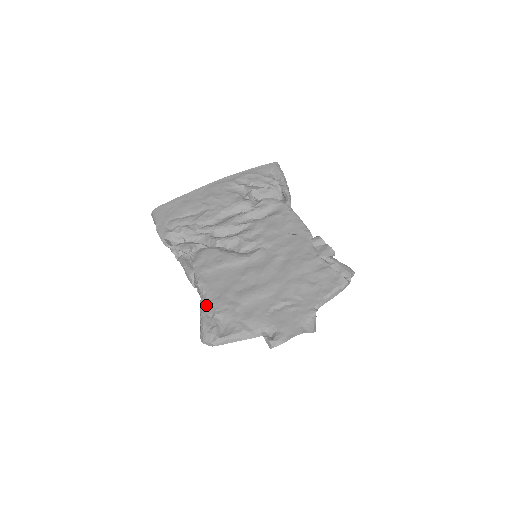
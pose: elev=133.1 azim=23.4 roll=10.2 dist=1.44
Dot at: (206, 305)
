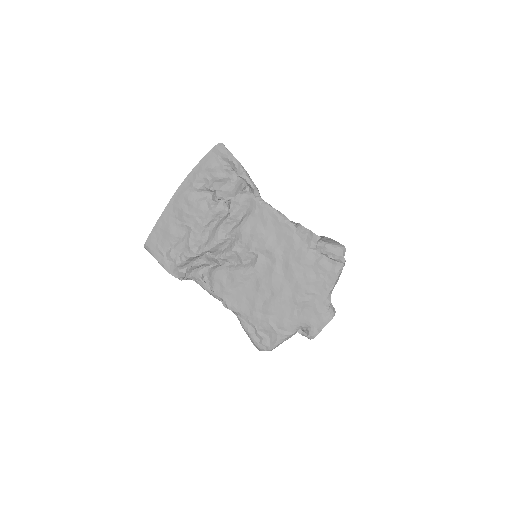
Dot at: (245, 324)
